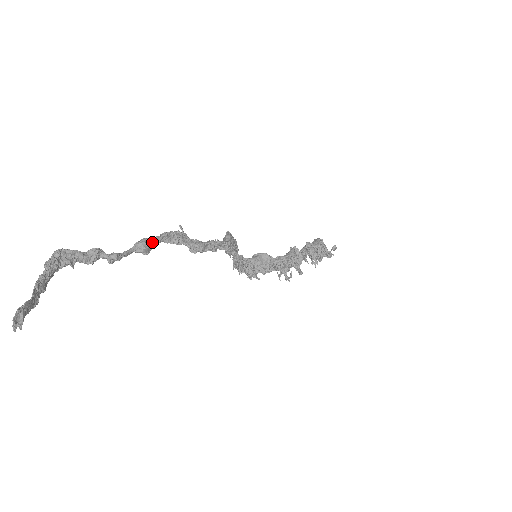
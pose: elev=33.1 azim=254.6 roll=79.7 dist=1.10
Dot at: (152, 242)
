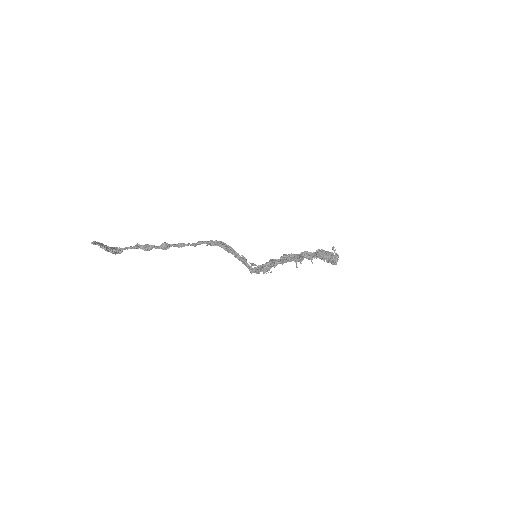
Dot at: (170, 245)
